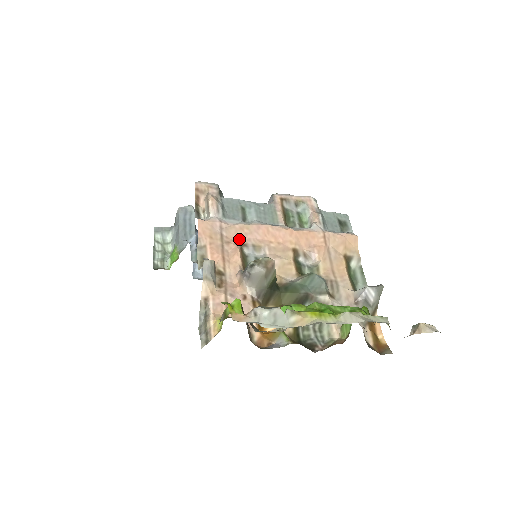
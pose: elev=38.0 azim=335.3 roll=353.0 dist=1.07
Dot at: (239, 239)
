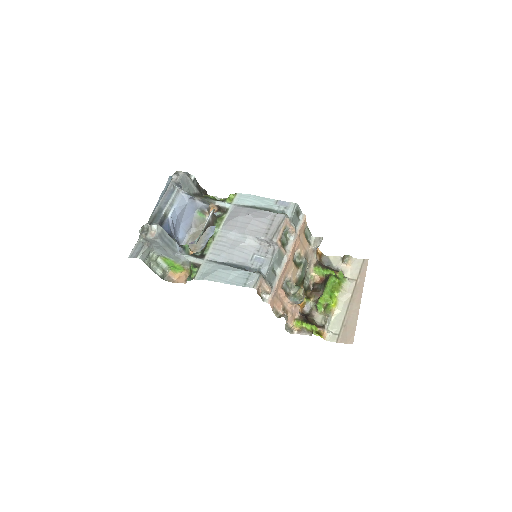
Dot at: (280, 286)
